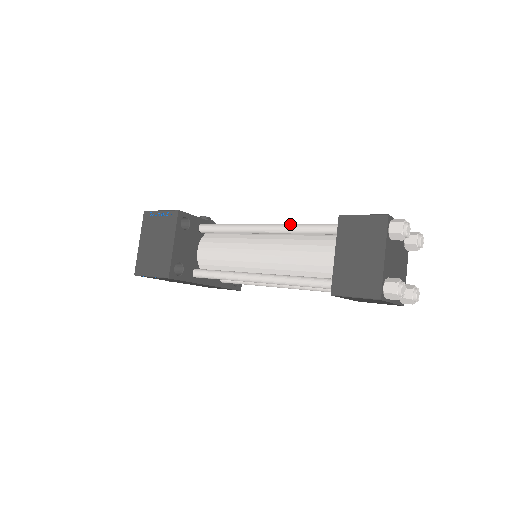
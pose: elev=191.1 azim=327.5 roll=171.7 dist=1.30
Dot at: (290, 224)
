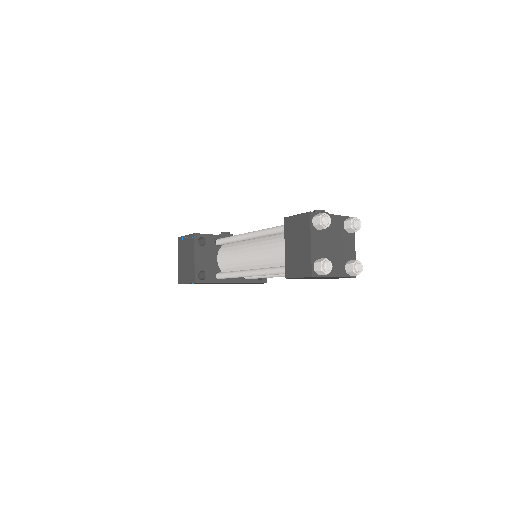
Dot at: (262, 229)
